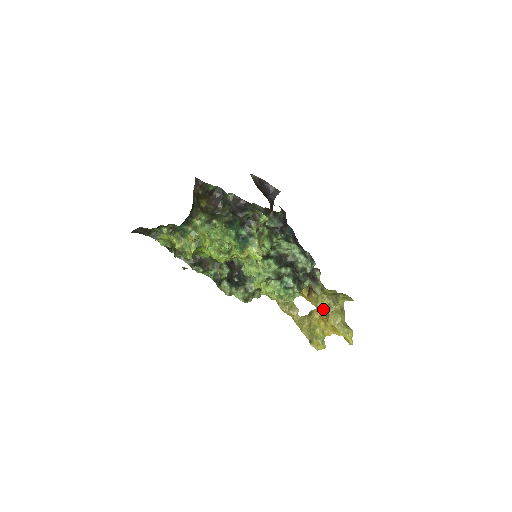
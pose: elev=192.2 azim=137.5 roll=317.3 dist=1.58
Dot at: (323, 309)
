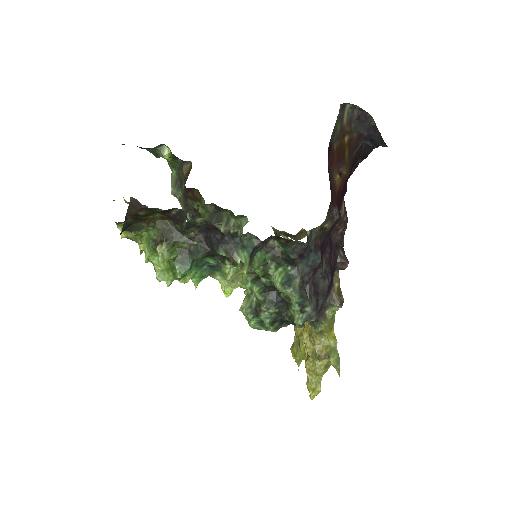
Dot at: (307, 349)
